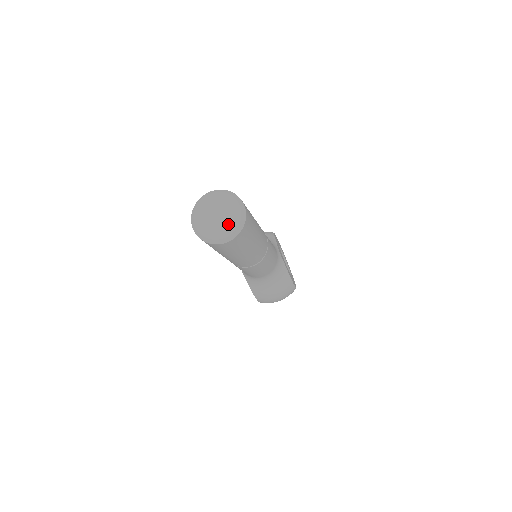
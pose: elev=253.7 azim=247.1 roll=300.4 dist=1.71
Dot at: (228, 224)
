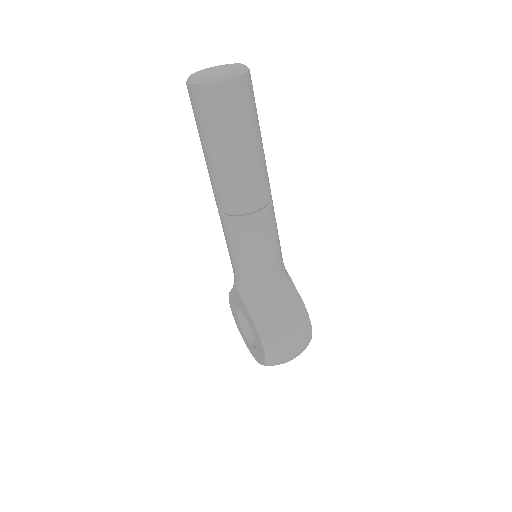
Dot at: (230, 70)
